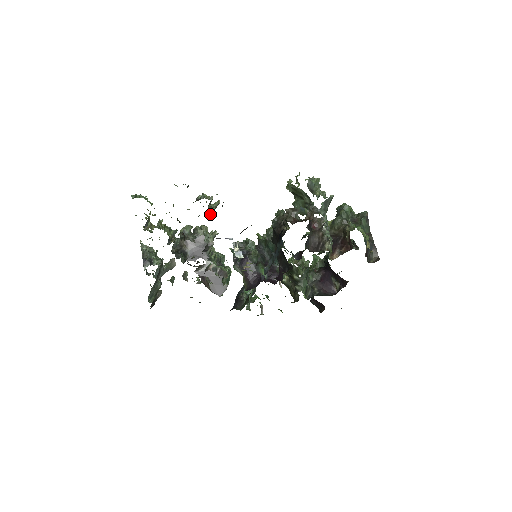
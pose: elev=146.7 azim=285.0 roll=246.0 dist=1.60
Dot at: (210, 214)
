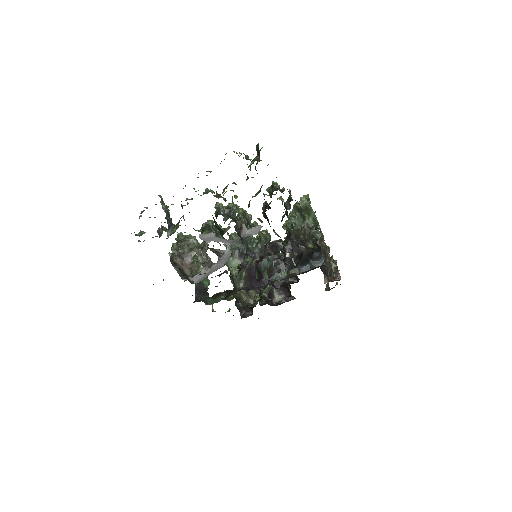
Dot at: occluded
